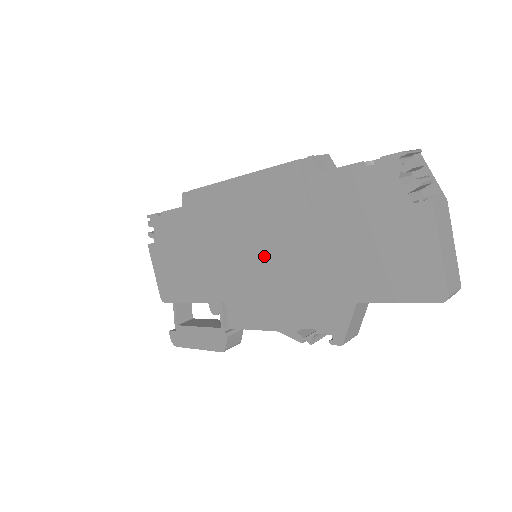
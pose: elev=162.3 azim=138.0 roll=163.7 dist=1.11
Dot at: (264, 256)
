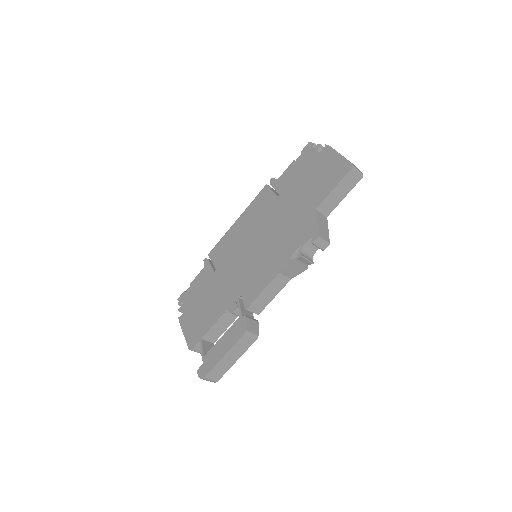
Dot at: (260, 240)
